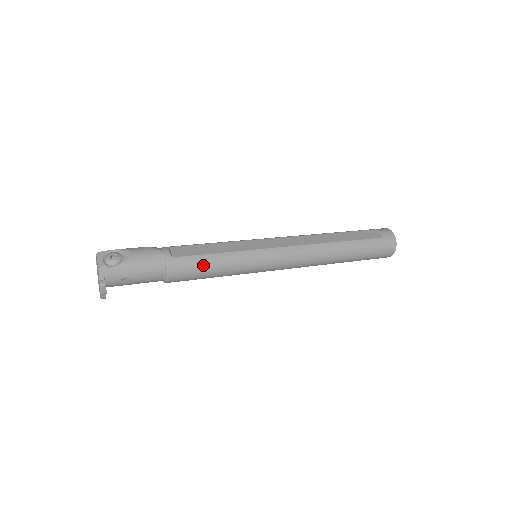
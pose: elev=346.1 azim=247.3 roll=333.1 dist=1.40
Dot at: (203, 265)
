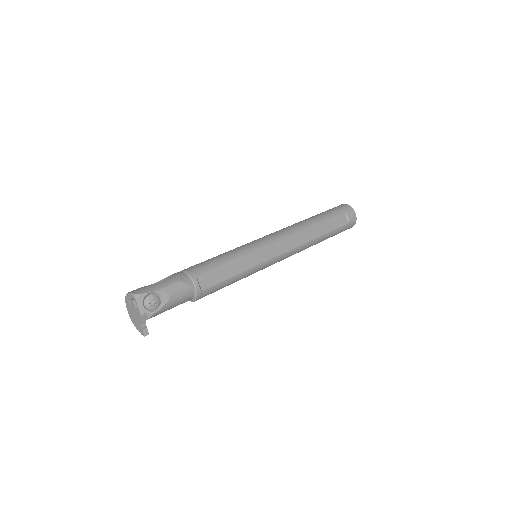
Dot at: (222, 287)
